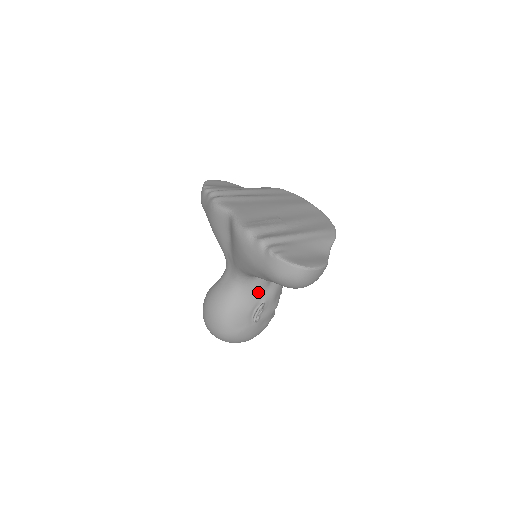
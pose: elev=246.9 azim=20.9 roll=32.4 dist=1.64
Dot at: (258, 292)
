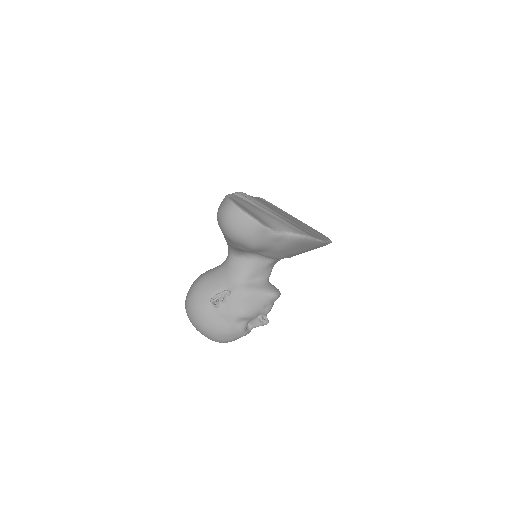
Dot at: (232, 278)
